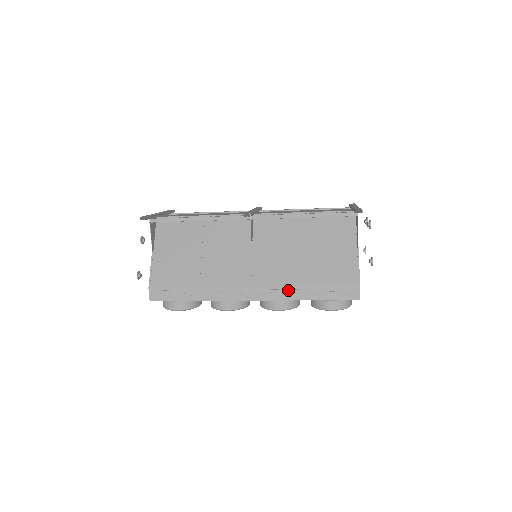
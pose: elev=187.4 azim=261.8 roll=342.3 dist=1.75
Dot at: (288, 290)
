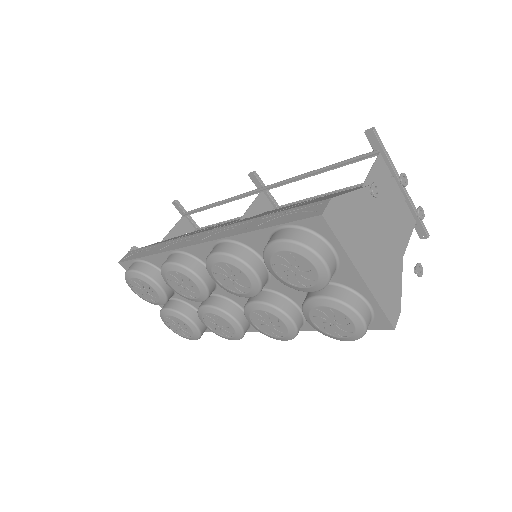
Dot at: (240, 225)
